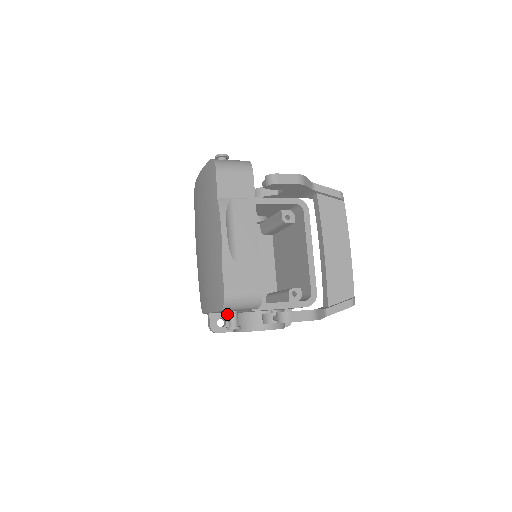
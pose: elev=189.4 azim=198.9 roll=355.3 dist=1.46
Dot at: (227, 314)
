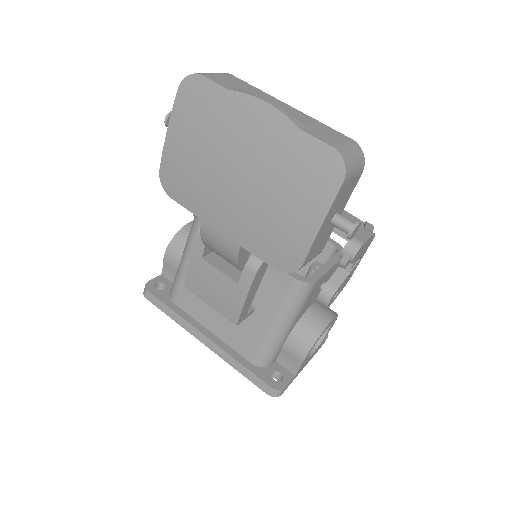
Dot at: (272, 364)
